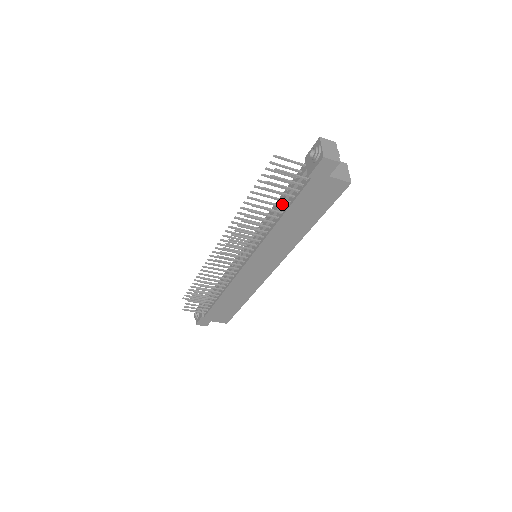
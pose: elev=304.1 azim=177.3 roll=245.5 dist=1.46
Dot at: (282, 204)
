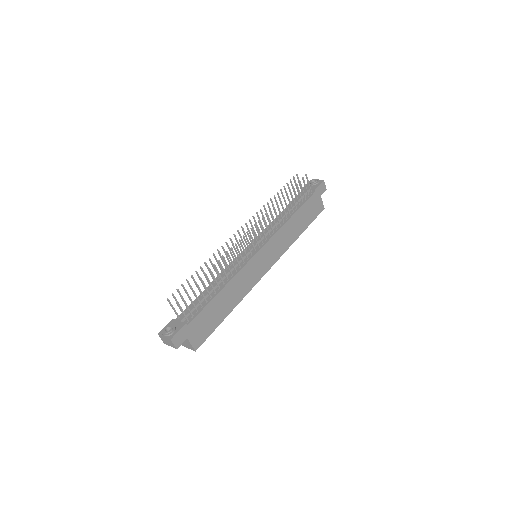
Dot at: occluded
